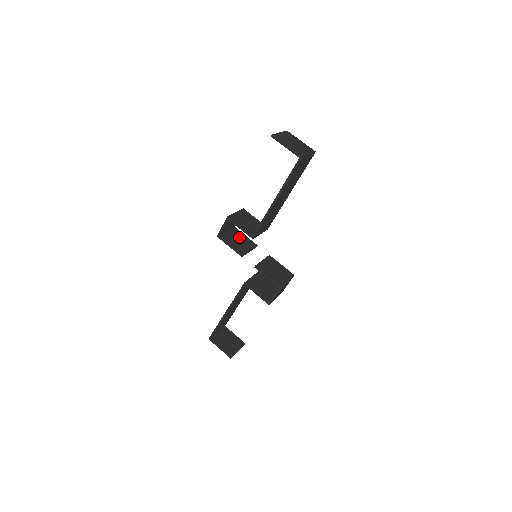
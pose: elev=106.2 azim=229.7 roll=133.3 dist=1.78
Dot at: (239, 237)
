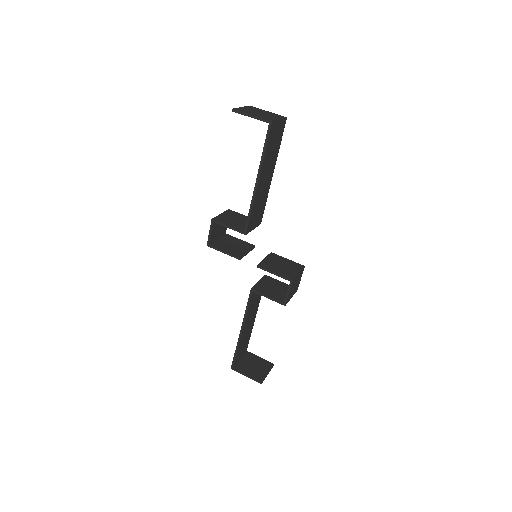
Dot at: (232, 242)
